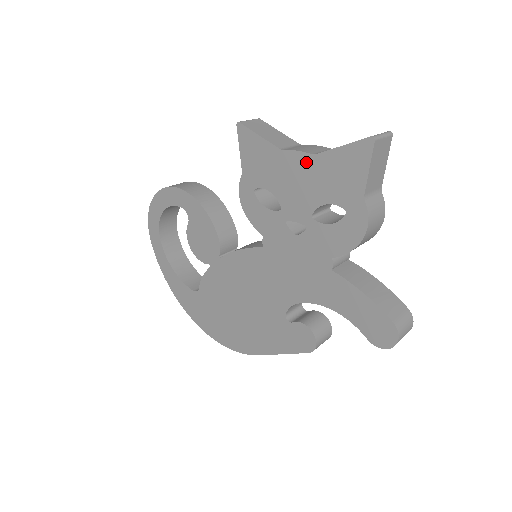
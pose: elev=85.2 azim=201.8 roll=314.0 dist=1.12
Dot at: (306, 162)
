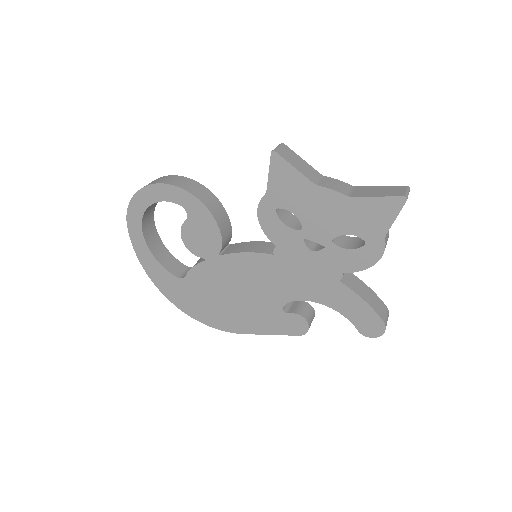
Dot at: (339, 200)
